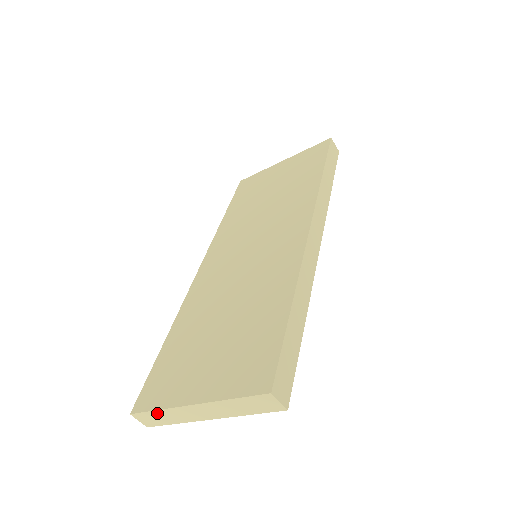
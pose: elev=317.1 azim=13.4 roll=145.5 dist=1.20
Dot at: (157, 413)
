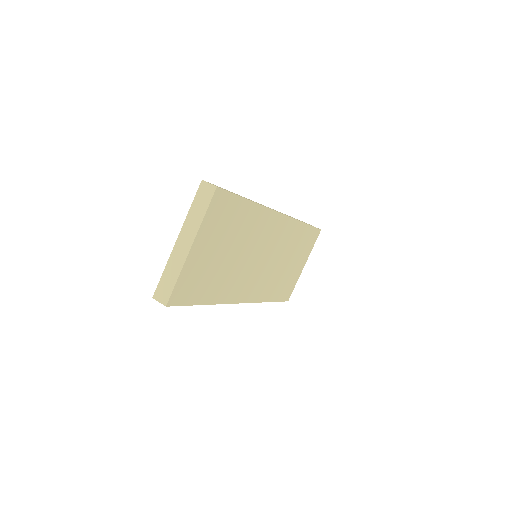
Dot at: (165, 276)
